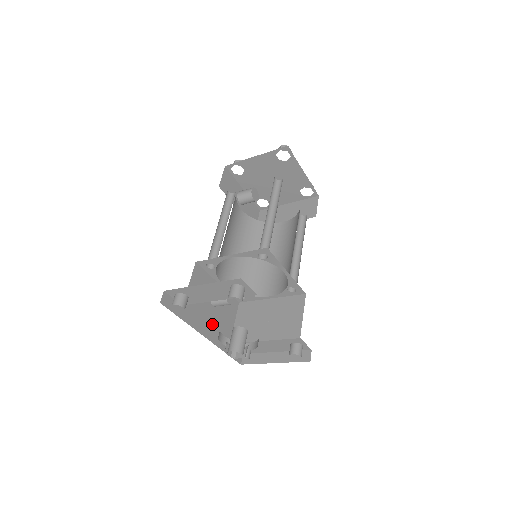
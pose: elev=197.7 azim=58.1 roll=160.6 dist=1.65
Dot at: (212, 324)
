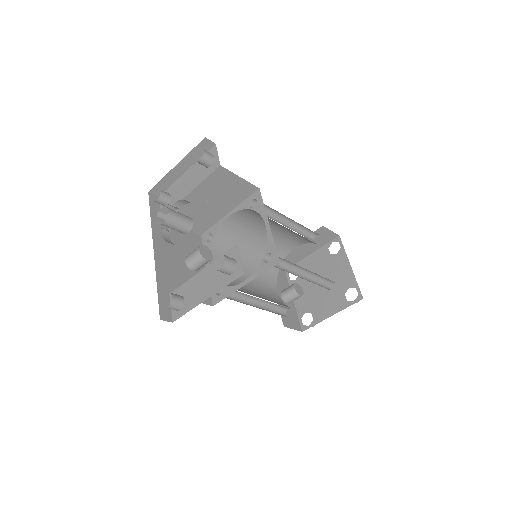
Dot at: (170, 261)
